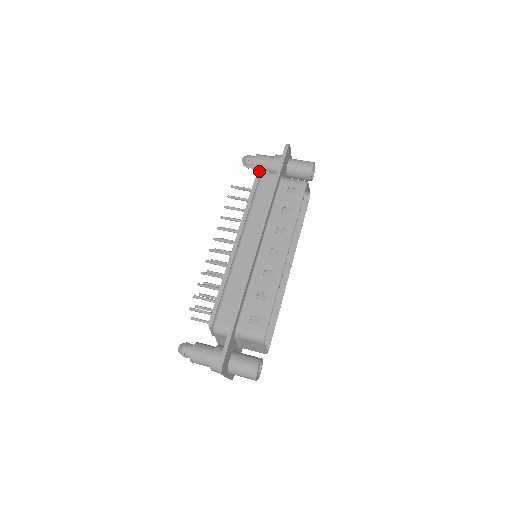
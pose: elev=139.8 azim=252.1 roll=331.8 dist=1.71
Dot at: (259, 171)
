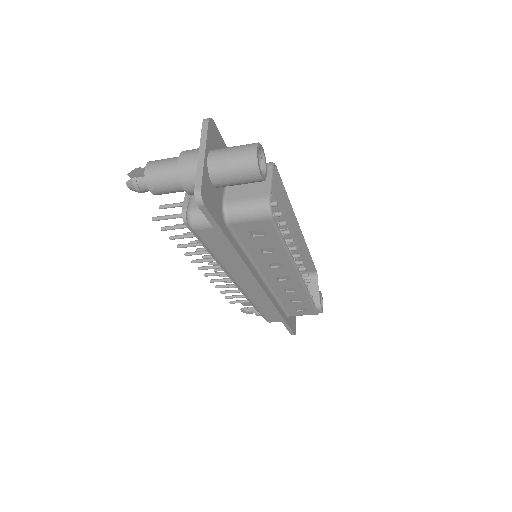
Dot at: occluded
